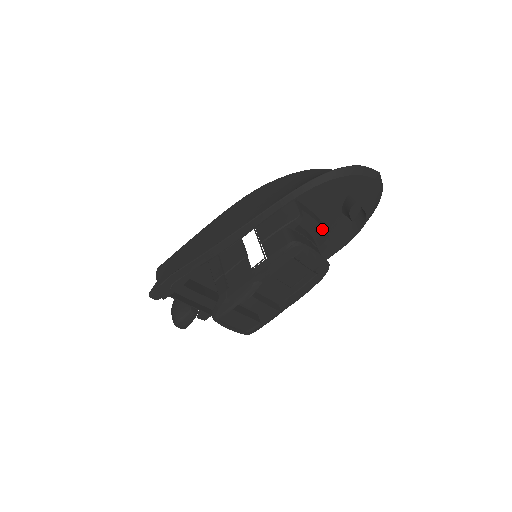
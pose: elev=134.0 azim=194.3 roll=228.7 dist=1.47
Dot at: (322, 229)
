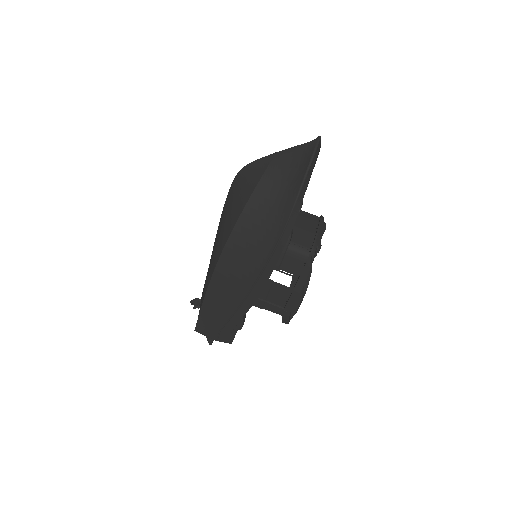
Dot at: occluded
